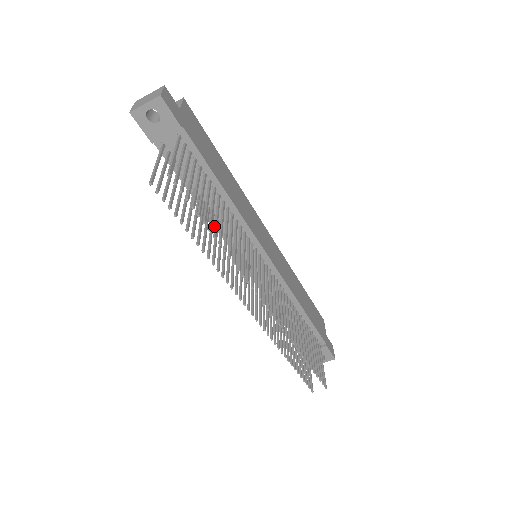
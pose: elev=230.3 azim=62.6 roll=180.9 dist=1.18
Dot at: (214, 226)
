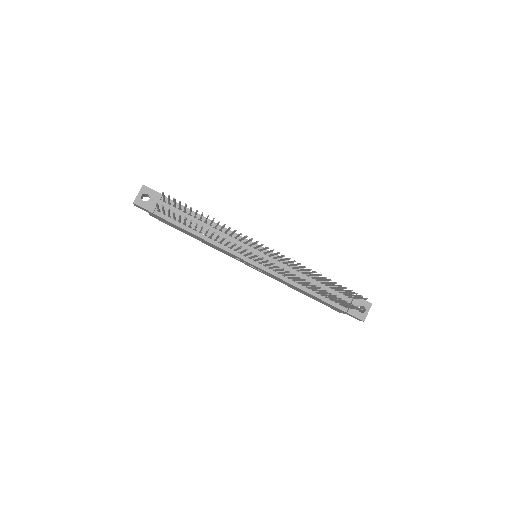
Dot at: (206, 218)
